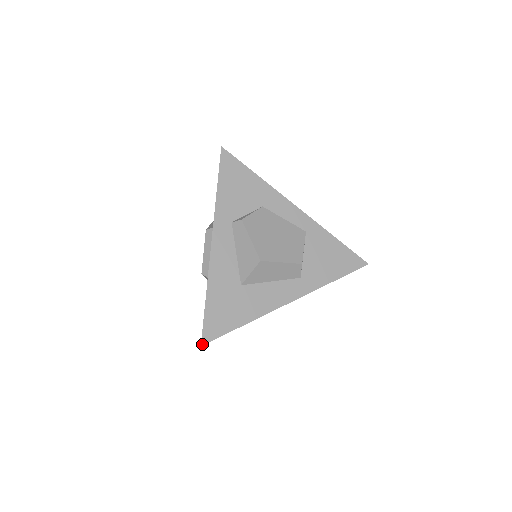
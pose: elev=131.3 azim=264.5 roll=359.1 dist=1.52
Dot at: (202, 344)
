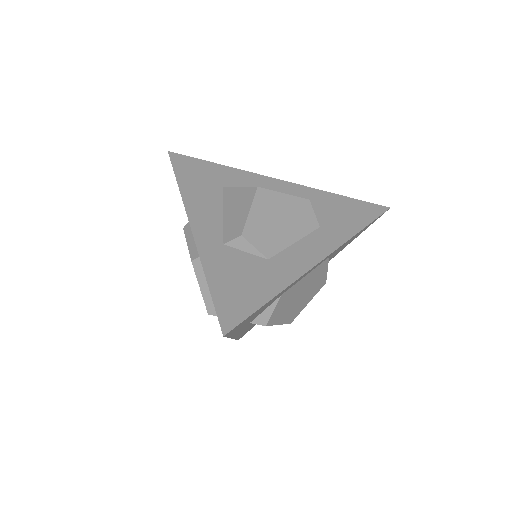
Dot at: occluded
